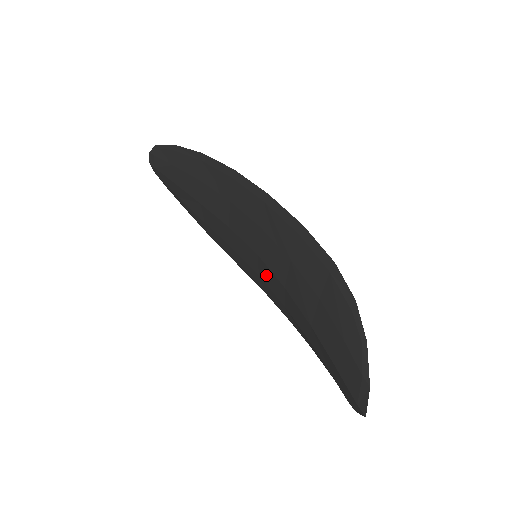
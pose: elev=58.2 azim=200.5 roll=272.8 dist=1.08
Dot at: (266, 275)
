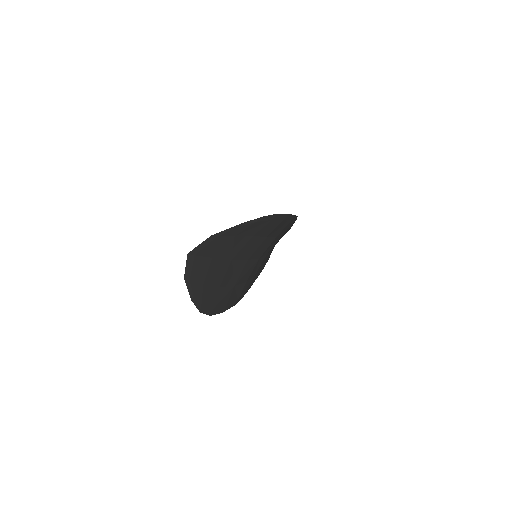
Dot at: occluded
